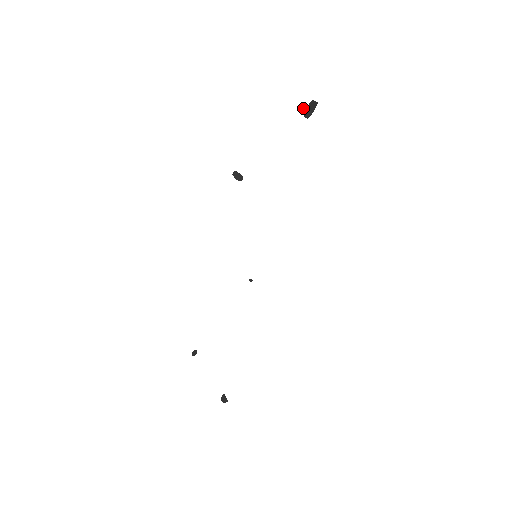
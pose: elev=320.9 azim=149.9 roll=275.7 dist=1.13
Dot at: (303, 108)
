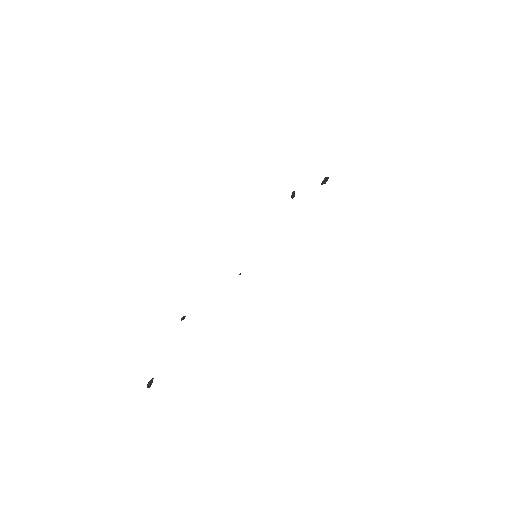
Dot at: (325, 178)
